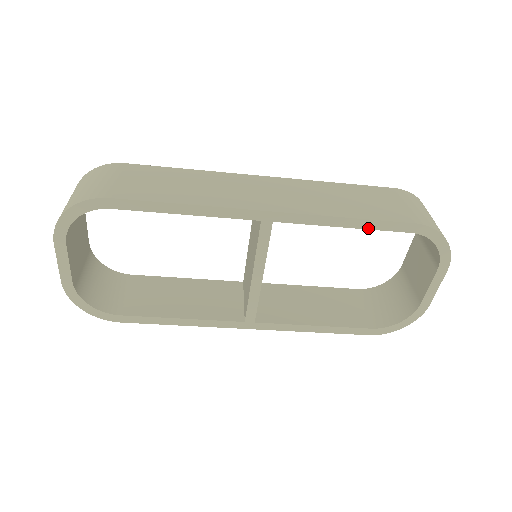
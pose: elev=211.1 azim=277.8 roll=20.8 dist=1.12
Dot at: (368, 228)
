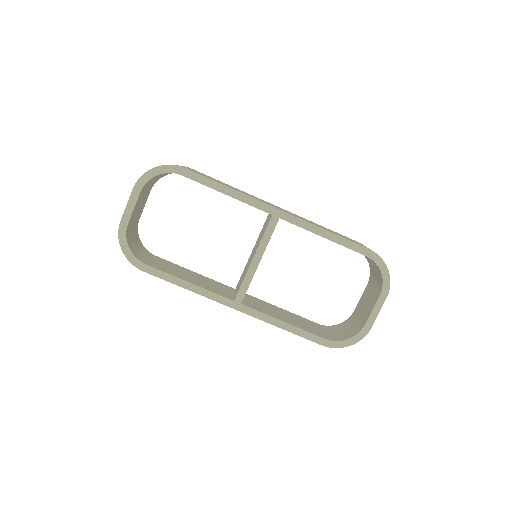
Dot at: (339, 243)
